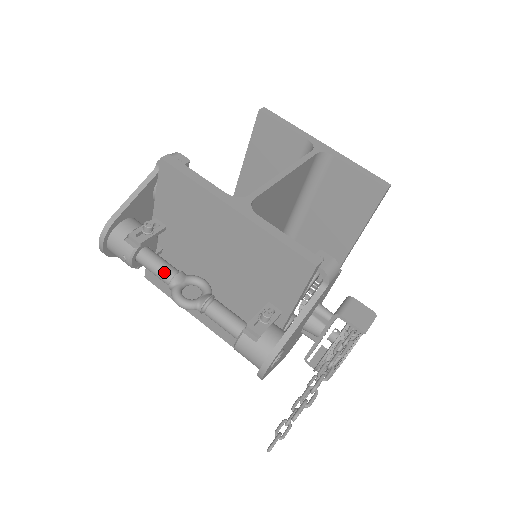
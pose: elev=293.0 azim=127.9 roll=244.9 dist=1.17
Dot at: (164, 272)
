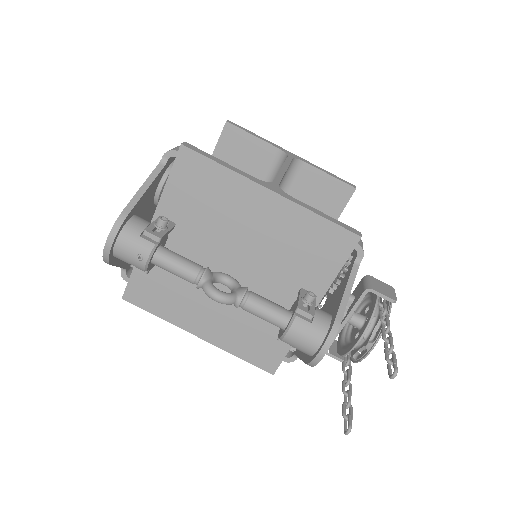
Dot at: (191, 268)
